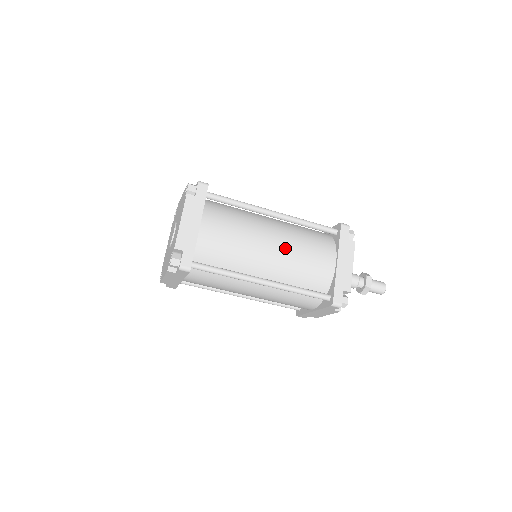
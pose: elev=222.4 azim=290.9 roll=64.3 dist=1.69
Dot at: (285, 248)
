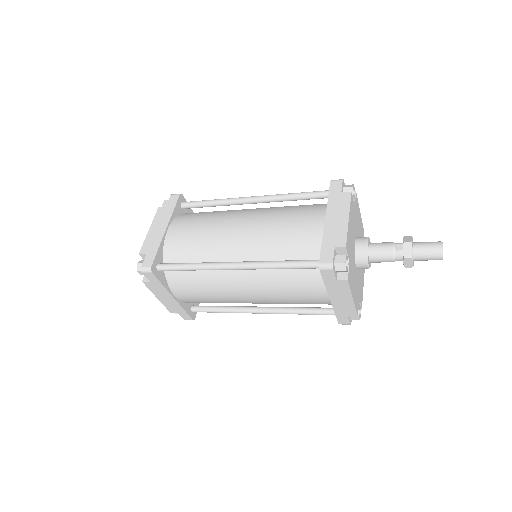
Dot at: (263, 296)
